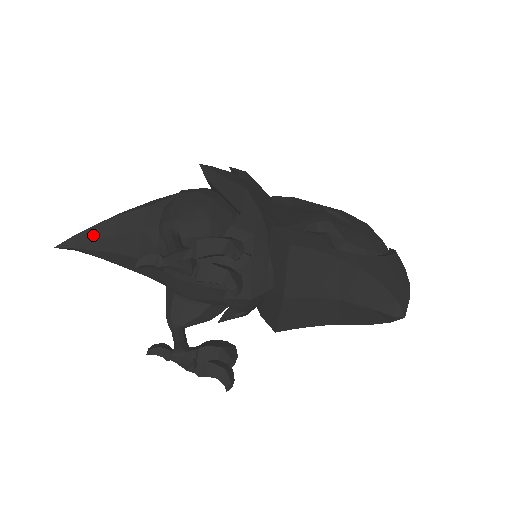
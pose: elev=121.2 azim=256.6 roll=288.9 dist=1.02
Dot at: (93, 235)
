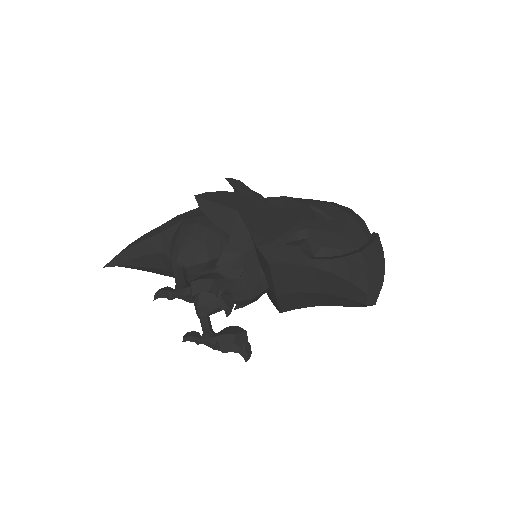
Dot at: (128, 256)
